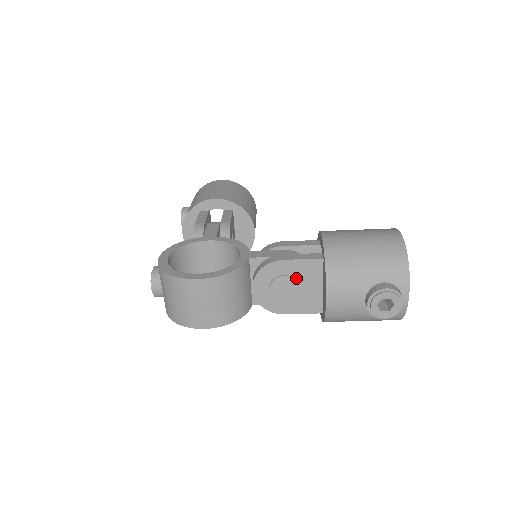
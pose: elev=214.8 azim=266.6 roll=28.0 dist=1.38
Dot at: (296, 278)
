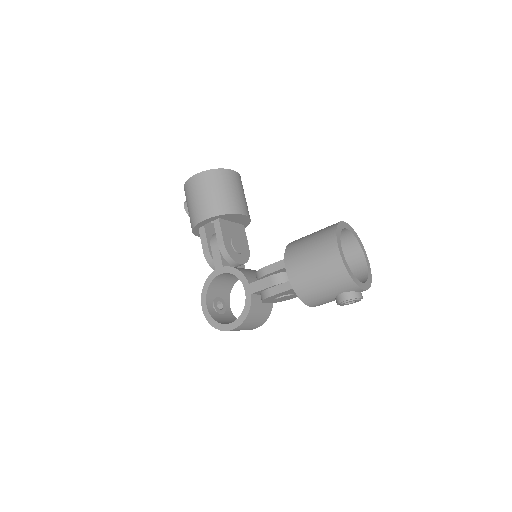
Dot at: (287, 294)
